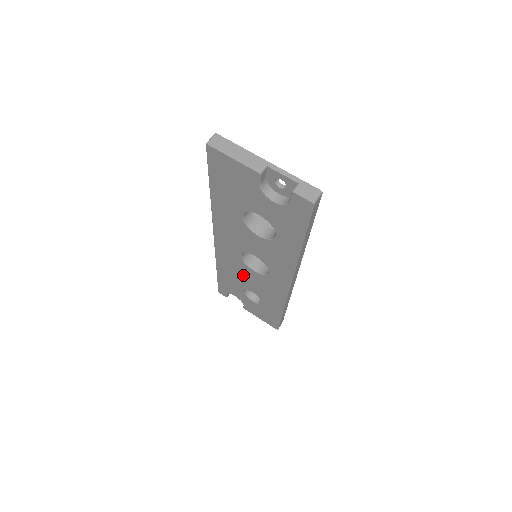
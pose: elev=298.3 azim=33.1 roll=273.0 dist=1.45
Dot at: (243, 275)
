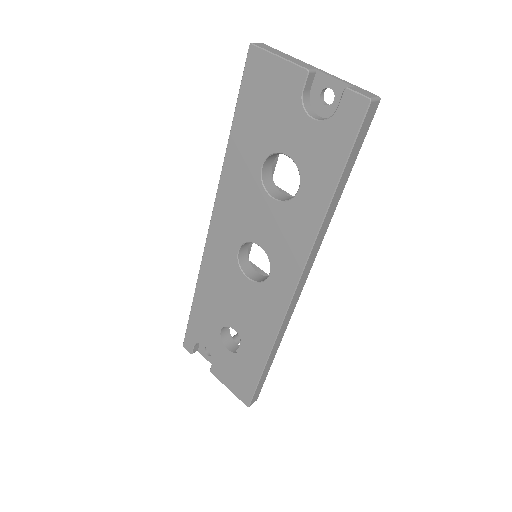
Dot at: (229, 294)
